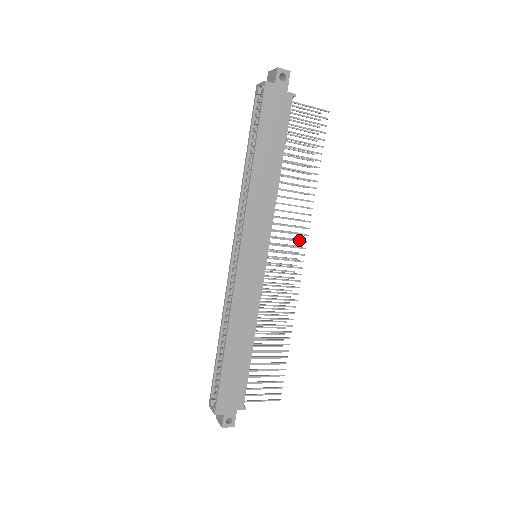
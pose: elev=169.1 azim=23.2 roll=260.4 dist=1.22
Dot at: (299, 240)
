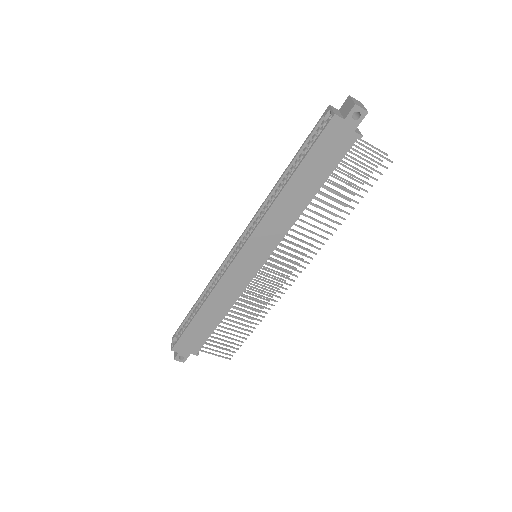
Dot at: (302, 260)
